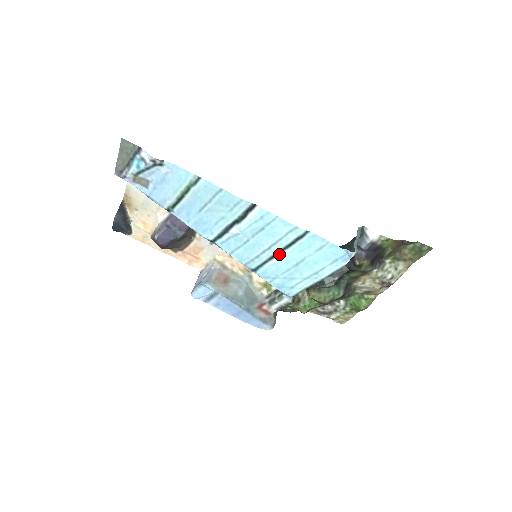
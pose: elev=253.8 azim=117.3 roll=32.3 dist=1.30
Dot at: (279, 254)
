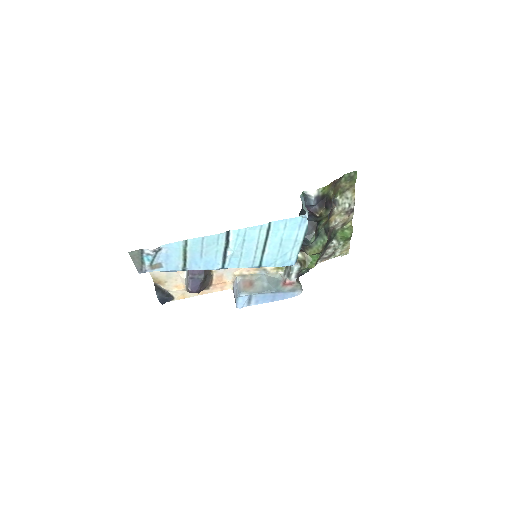
Dot at: (265, 247)
